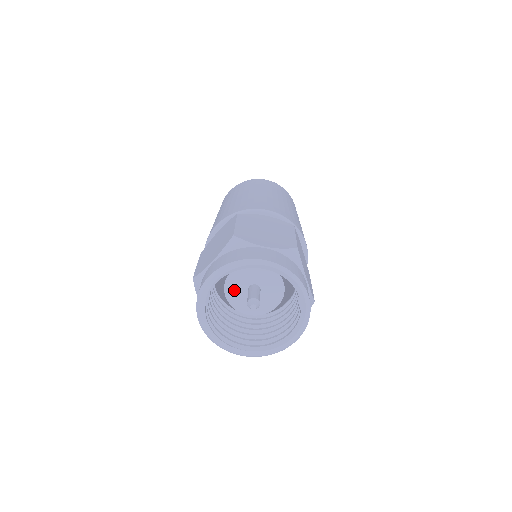
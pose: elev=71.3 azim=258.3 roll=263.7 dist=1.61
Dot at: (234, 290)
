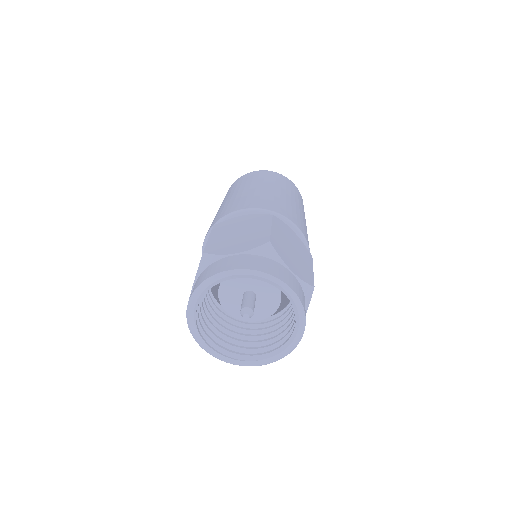
Dot at: (231, 303)
